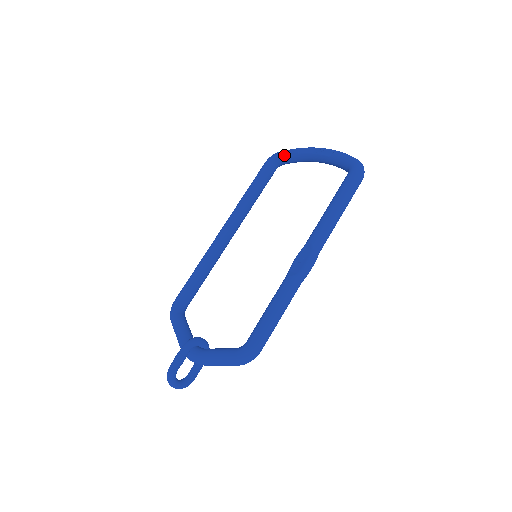
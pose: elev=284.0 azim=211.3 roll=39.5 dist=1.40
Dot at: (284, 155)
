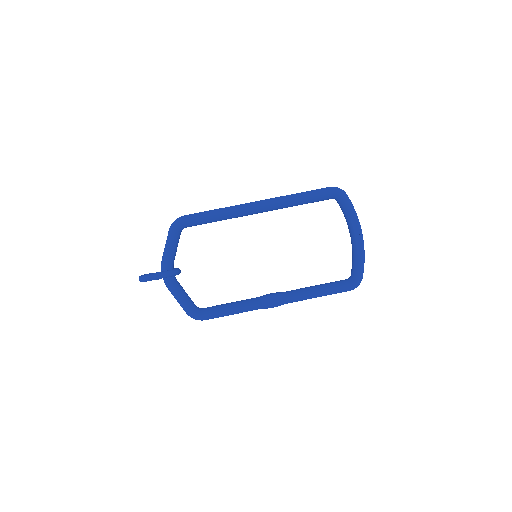
Dot at: (344, 205)
